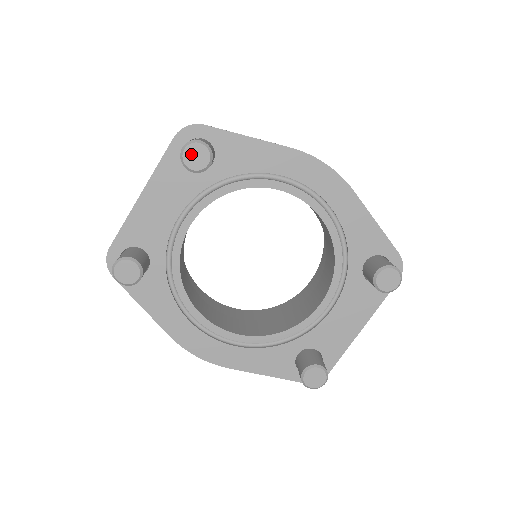
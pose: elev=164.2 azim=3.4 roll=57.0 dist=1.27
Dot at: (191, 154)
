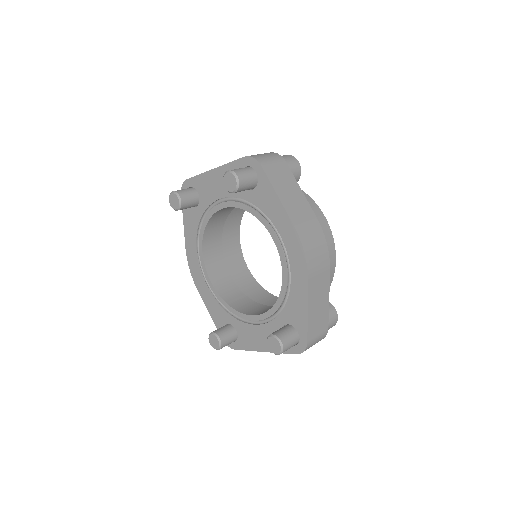
Dot at: (228, 178)
